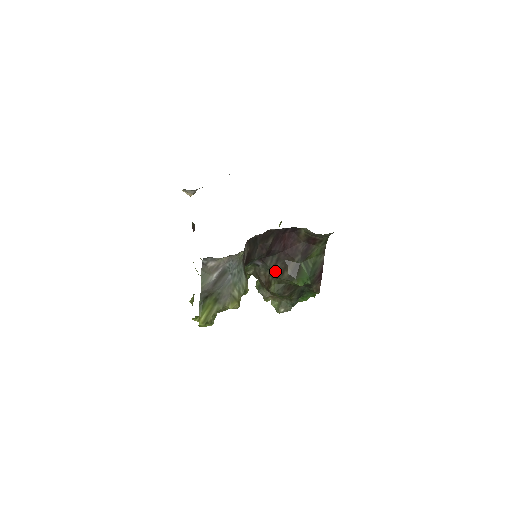
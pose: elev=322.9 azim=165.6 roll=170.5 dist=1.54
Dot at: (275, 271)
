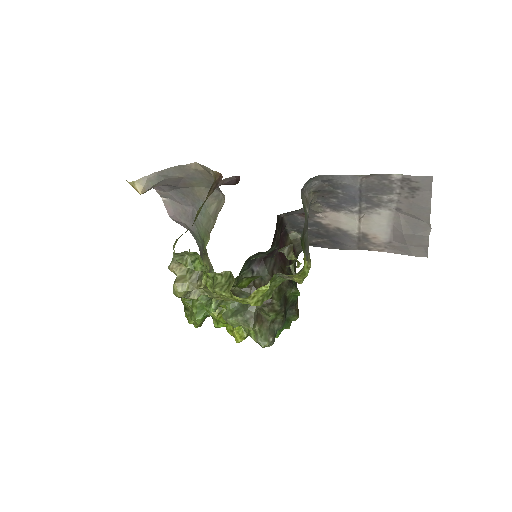
Dot at: occluded
